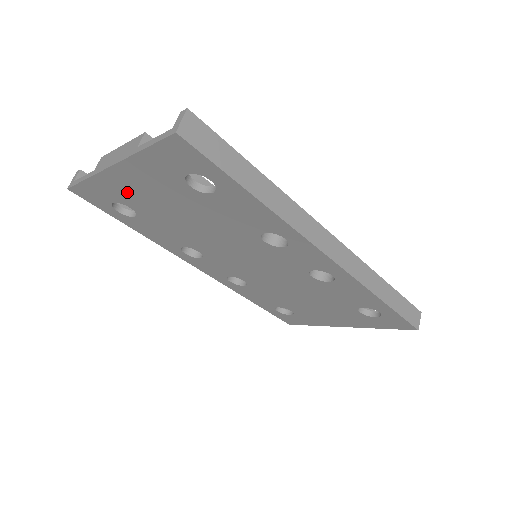
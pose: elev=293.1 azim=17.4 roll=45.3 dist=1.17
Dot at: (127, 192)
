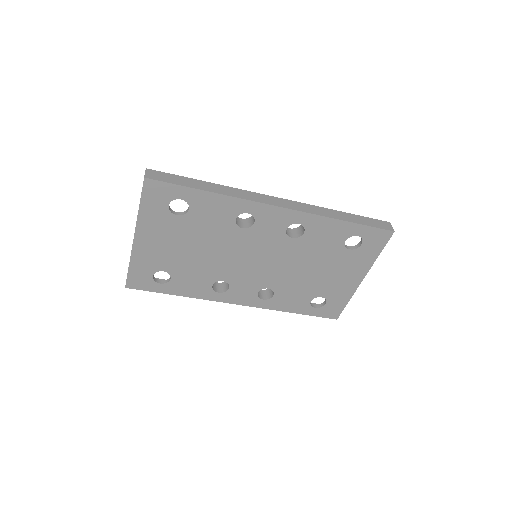
Dot at: (153, 256)
